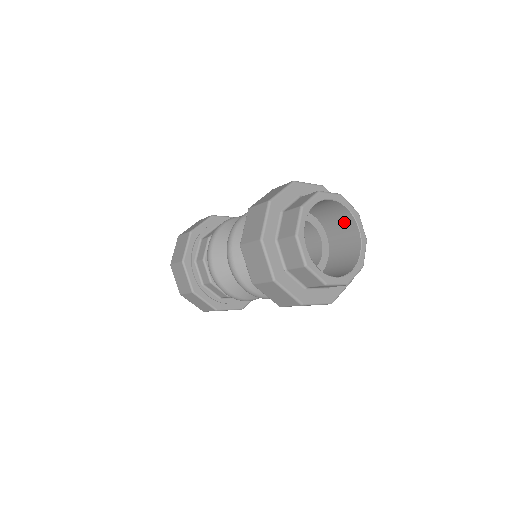
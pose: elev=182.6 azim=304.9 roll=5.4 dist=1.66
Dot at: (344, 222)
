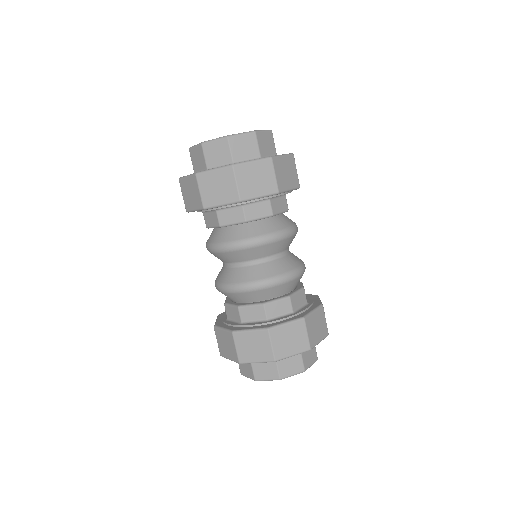
Dot at: occluded
